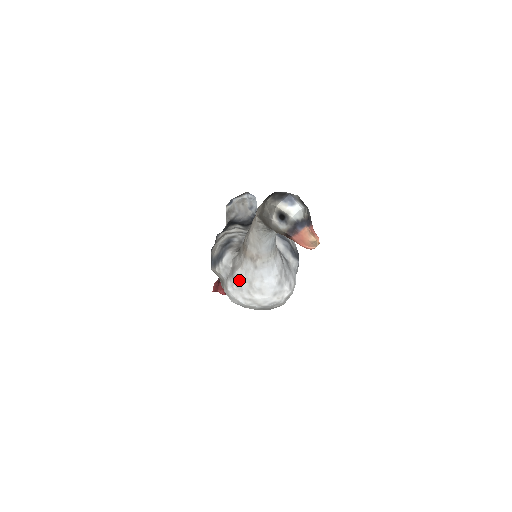
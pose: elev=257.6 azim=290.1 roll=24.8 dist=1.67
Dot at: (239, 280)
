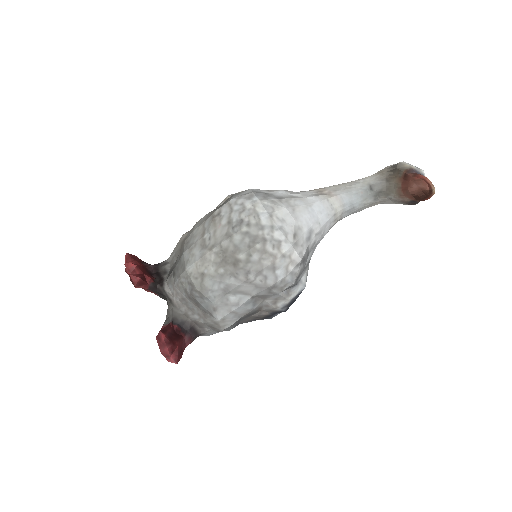
Dot at: (281, 190)
